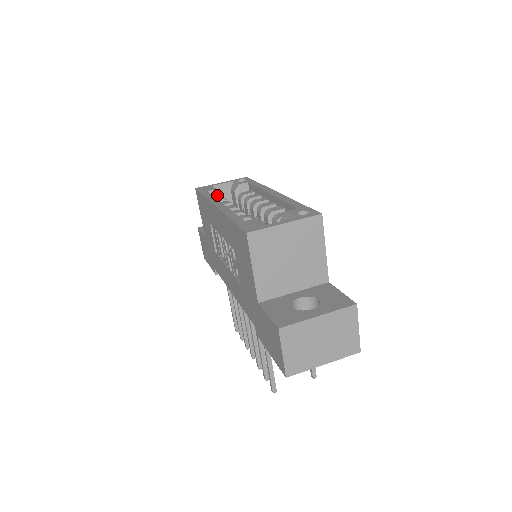
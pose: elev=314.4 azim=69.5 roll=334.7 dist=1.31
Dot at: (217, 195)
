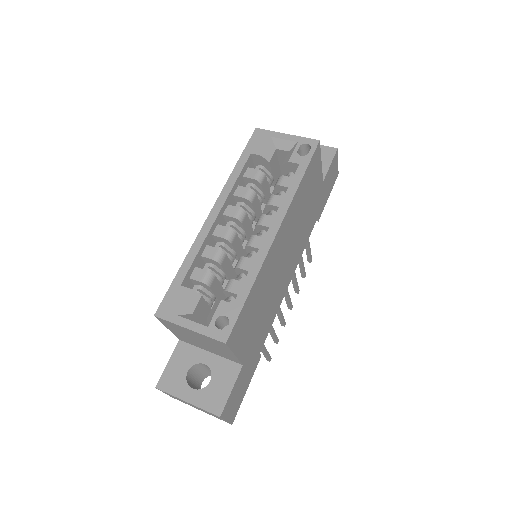
Dot at: (262, 160)
